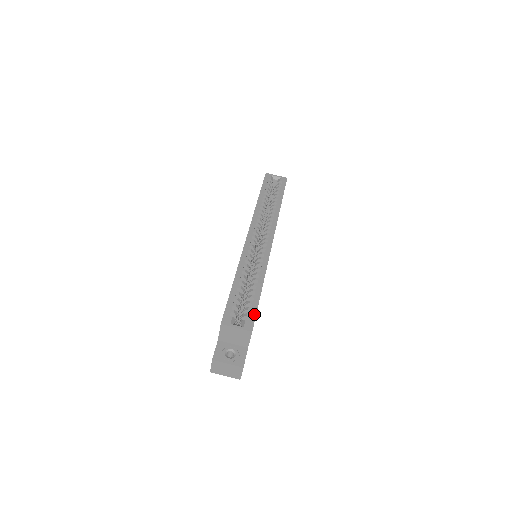
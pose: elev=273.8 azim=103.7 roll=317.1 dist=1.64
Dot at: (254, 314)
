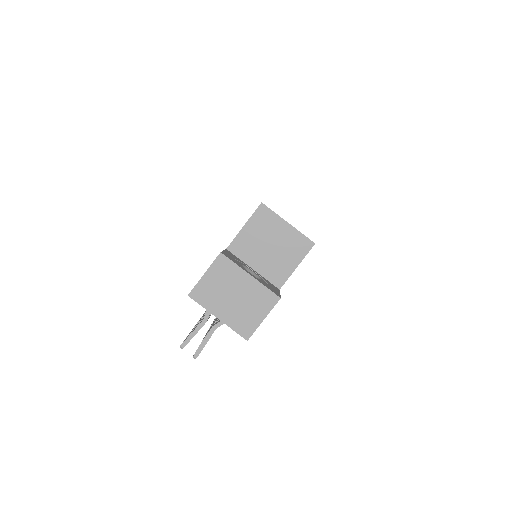
Dot at: occluded
